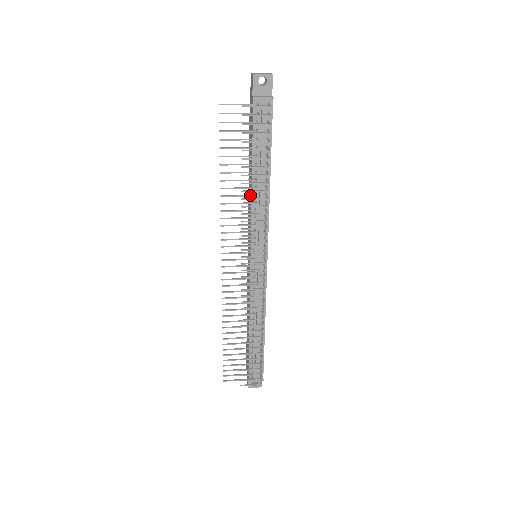
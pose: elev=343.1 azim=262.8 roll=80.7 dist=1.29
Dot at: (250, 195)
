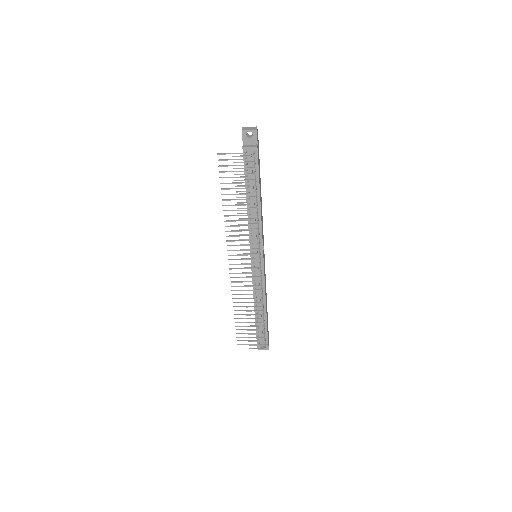
Dot at: (245, 215)
